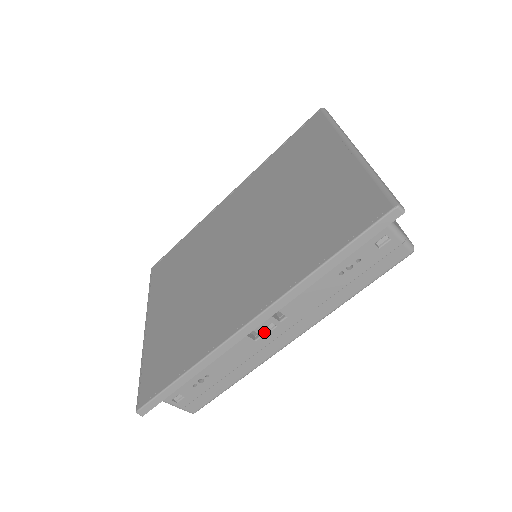
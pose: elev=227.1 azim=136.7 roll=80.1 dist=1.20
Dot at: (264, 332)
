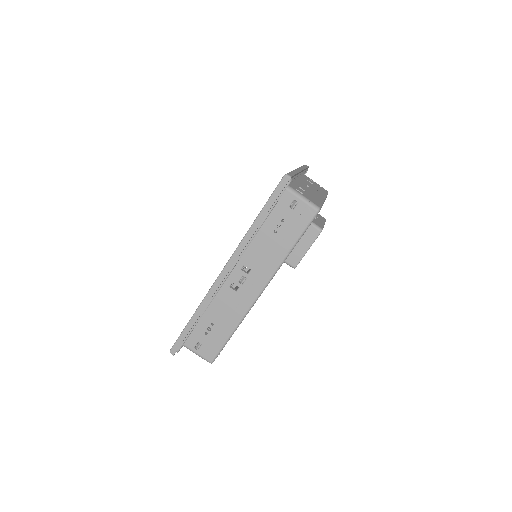
Dot at: (240, 284)
